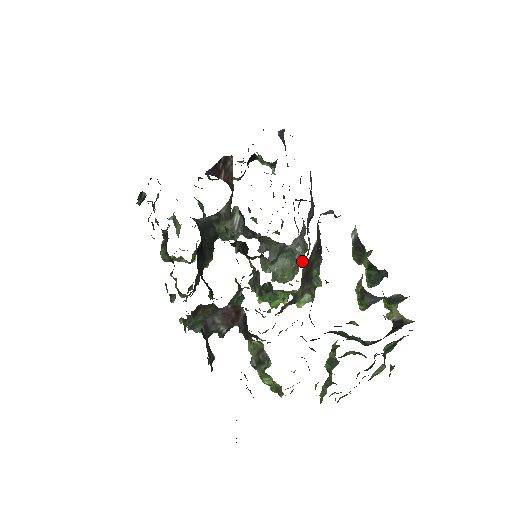
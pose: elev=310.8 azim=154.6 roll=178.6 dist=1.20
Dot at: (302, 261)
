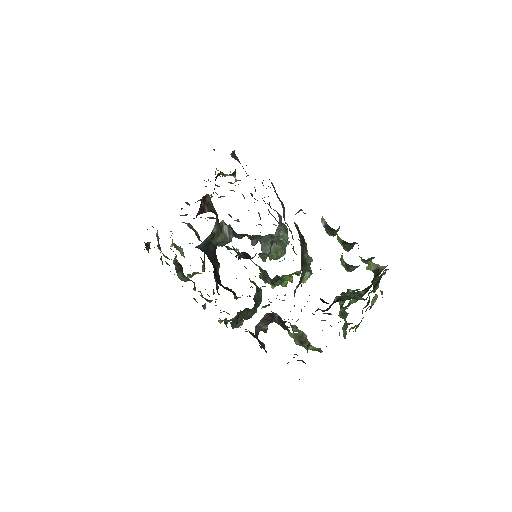
Dot at: occluded
